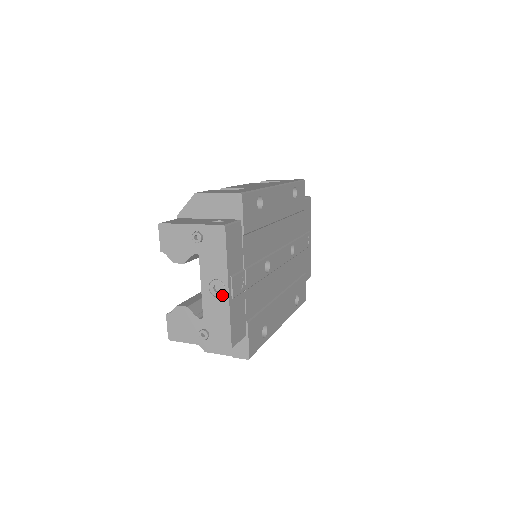
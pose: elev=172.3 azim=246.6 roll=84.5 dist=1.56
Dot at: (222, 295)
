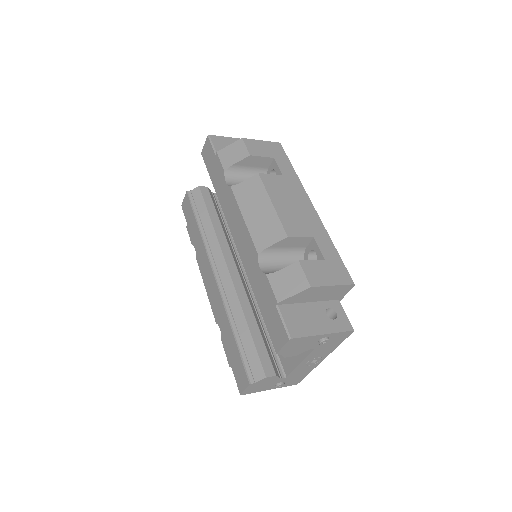
Dot at: (315, 363)
